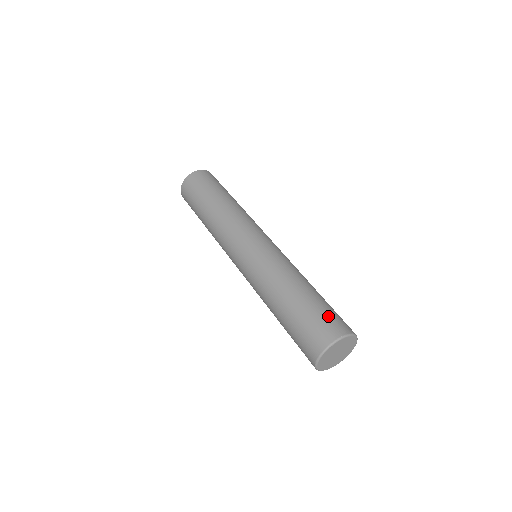
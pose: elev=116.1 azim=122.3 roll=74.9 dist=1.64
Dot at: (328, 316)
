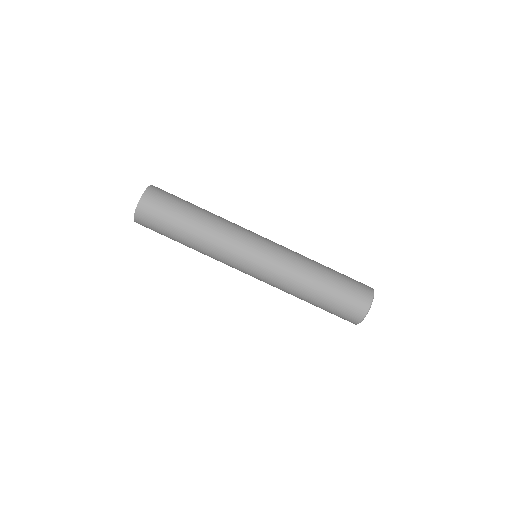
Dot at: (354, 292)
